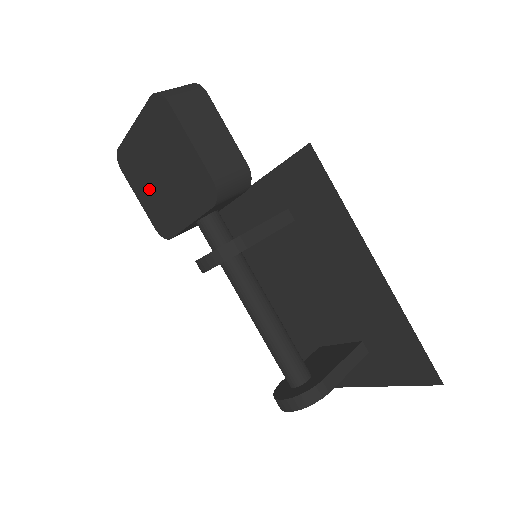
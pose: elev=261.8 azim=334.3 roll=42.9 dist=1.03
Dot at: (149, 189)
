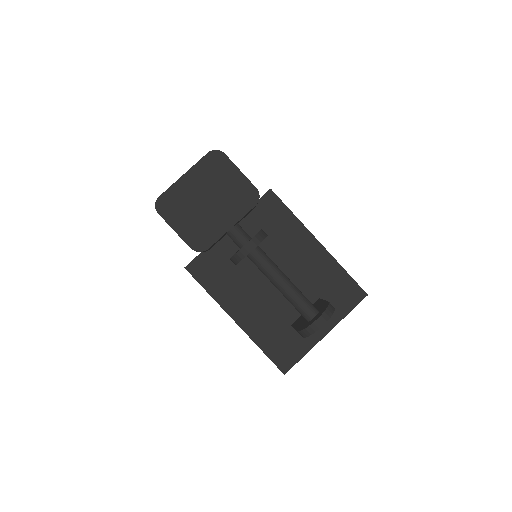
Dot at: (191, 216)
